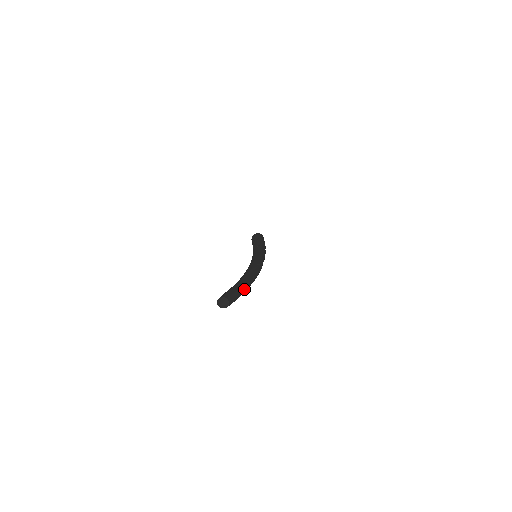
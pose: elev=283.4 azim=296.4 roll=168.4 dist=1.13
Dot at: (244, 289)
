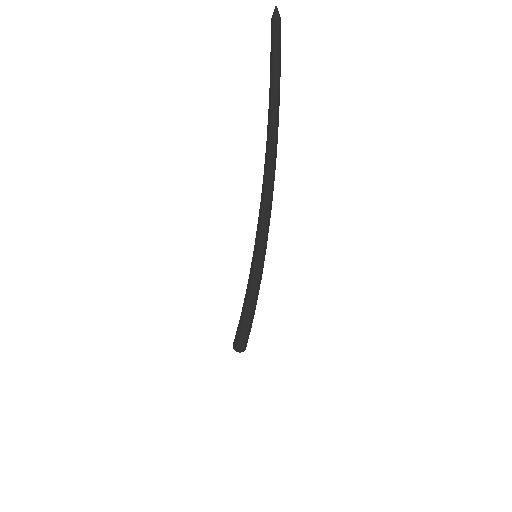
Dot at: (279, 82)
